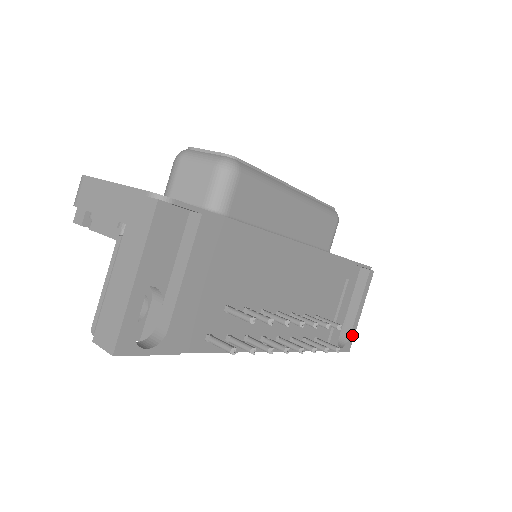
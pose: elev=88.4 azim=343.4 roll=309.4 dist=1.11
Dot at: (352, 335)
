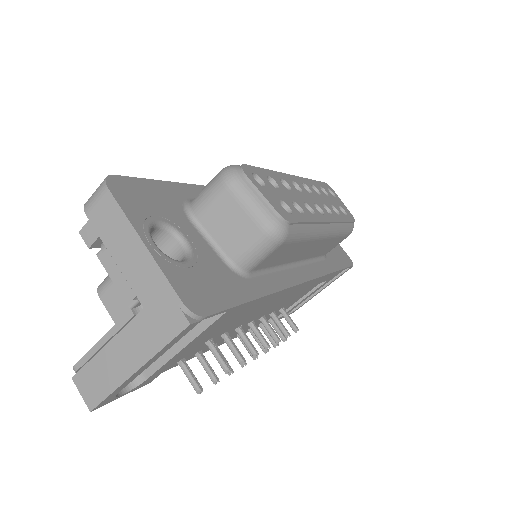
Dot at: (302, 305)
